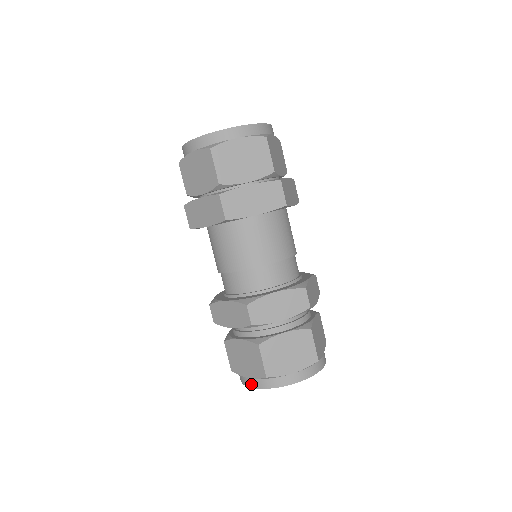
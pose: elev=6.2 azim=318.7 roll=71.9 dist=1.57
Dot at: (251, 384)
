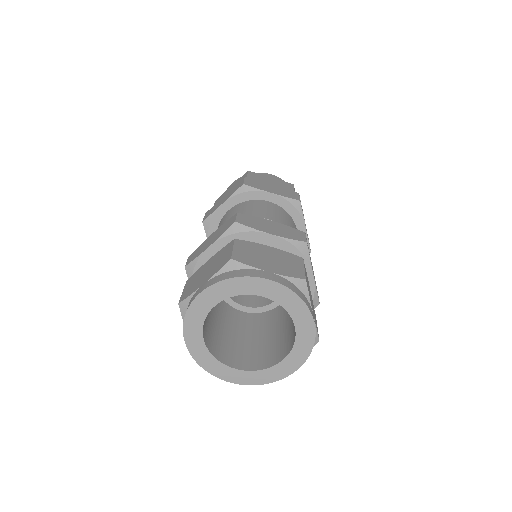
Dot at: (186, 341)
